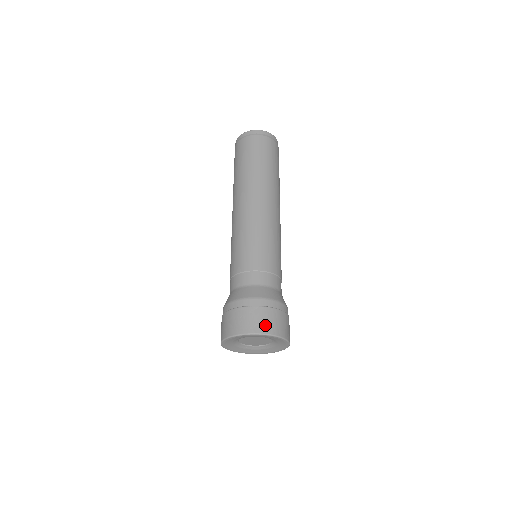
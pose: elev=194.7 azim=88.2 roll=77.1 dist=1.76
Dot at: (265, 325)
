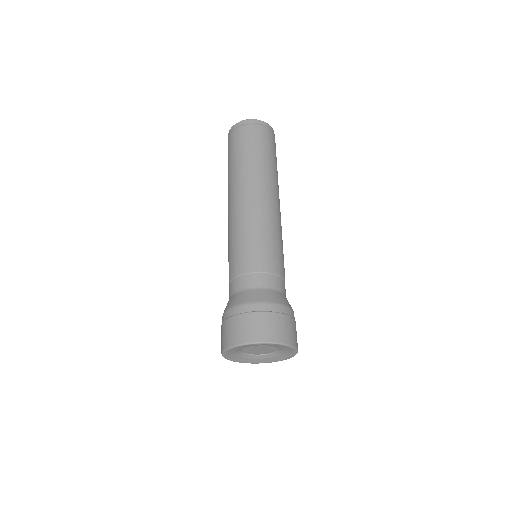
Dot at: (273, 333)
